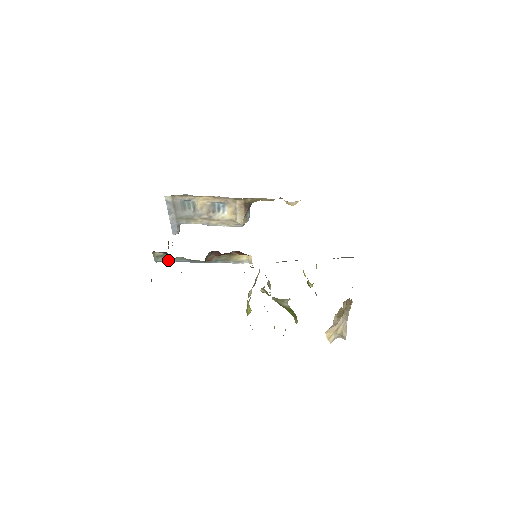
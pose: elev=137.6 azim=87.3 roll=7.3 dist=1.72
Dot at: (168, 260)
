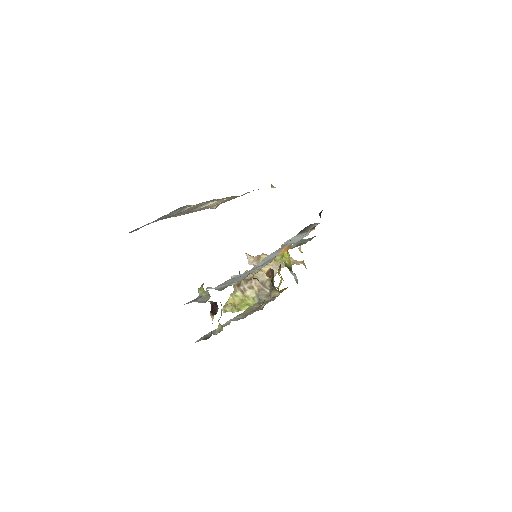
Dot at: occluded
